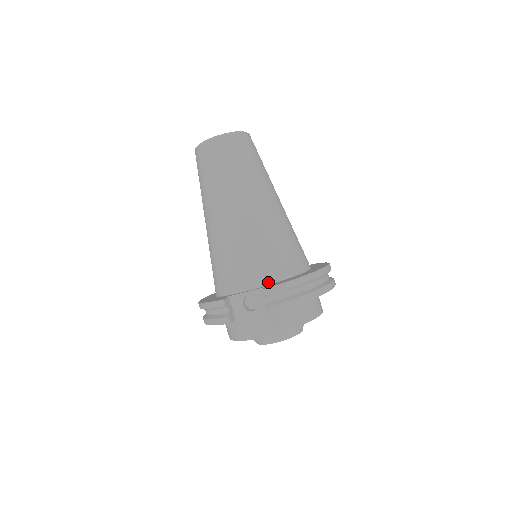
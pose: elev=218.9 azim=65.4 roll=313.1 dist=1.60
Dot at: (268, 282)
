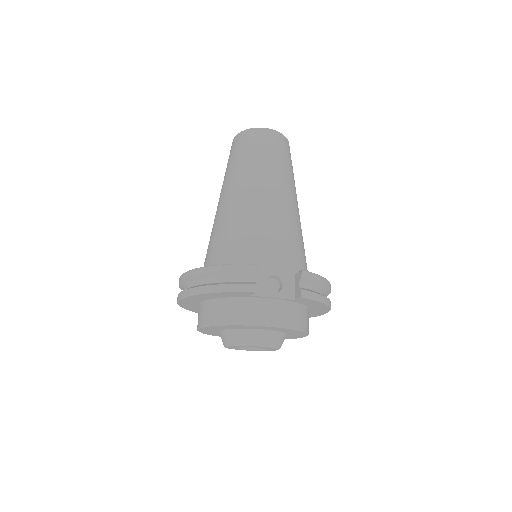
Dot at: (294, 272)
